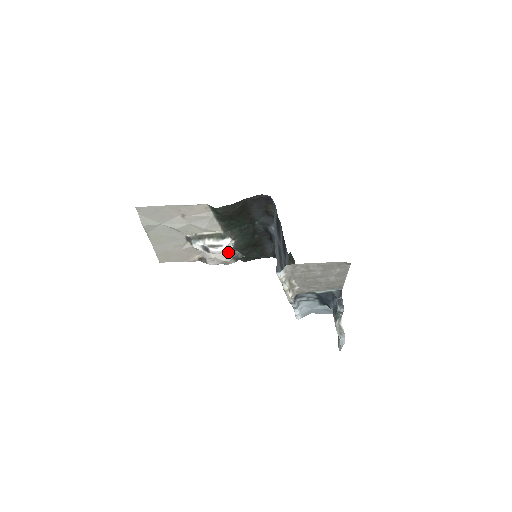
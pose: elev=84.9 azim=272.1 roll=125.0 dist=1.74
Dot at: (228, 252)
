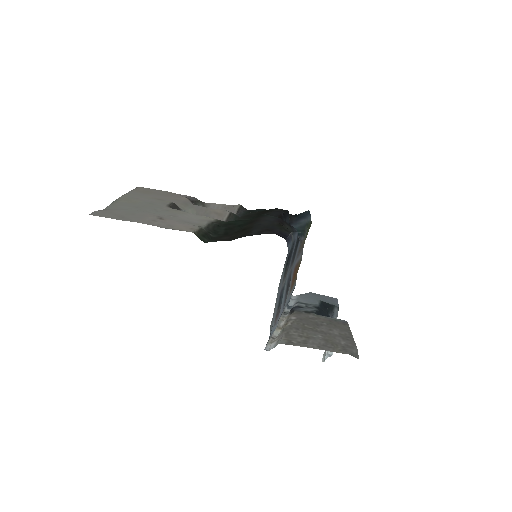
Dot at: occluded
